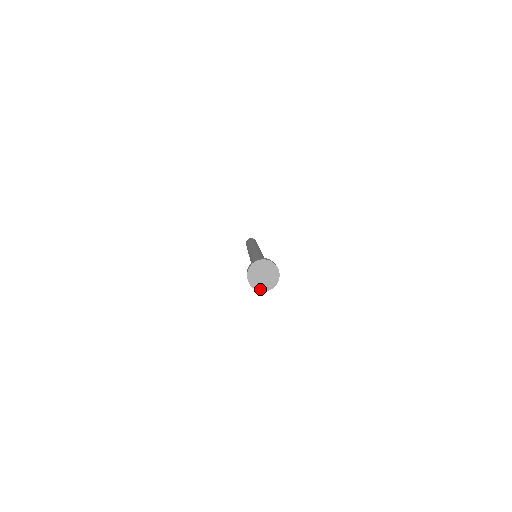
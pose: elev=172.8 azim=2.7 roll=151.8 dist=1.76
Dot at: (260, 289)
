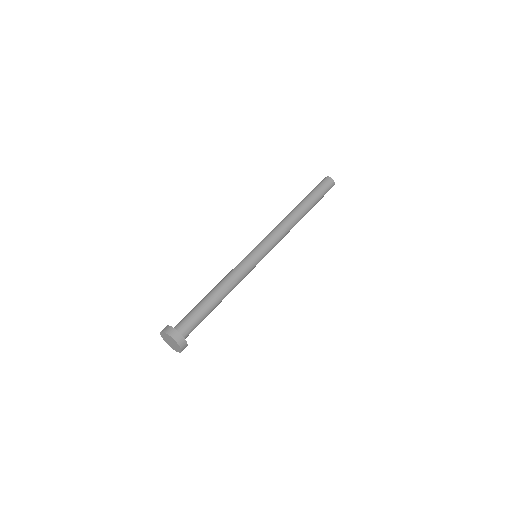
Dot at: (177, 351)
